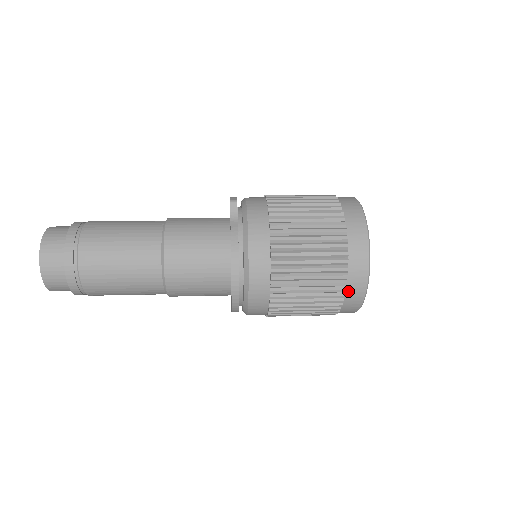
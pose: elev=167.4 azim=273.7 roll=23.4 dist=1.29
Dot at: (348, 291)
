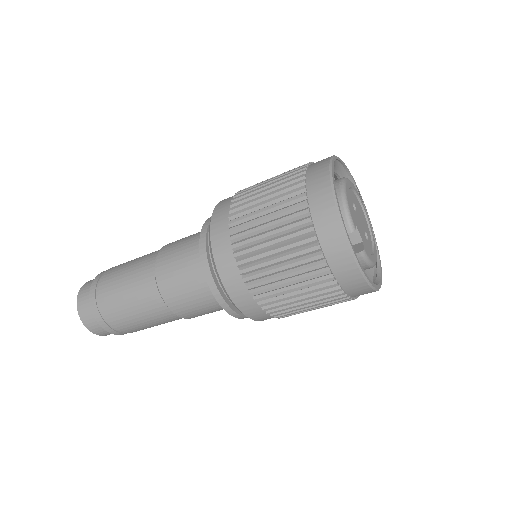
Dot at: (312, 204)
